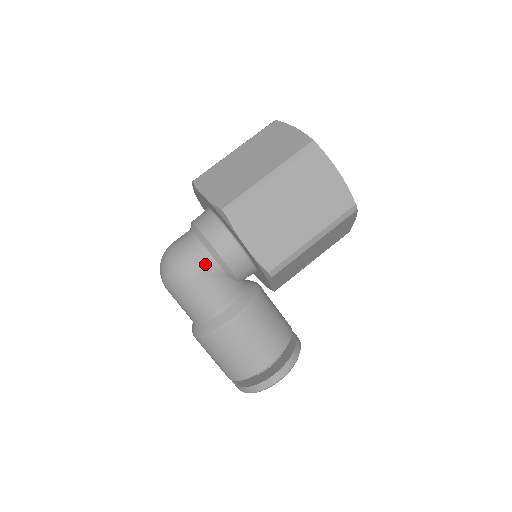
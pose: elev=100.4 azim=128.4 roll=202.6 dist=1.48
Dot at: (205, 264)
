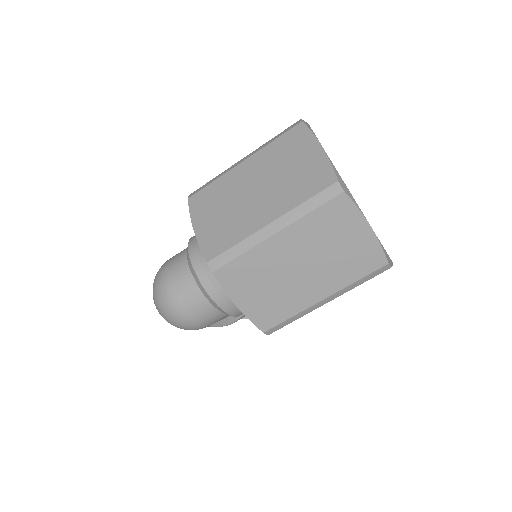
Dot at: occluded
